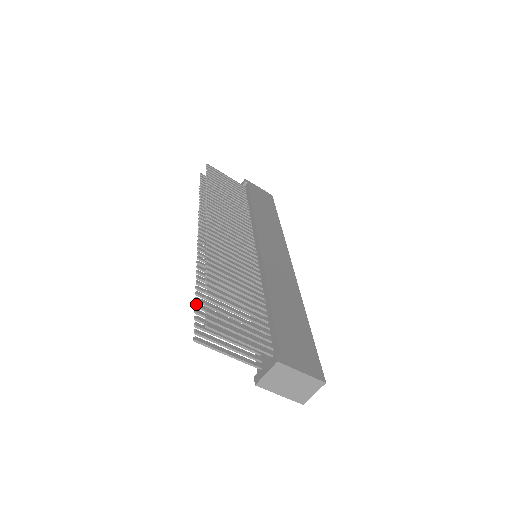
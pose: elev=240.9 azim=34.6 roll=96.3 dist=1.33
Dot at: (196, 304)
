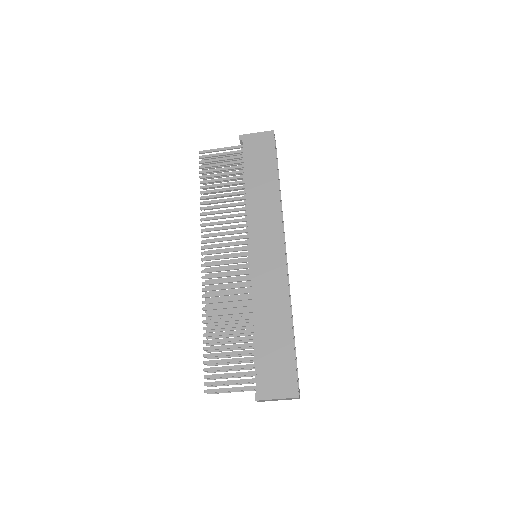
Dot at: (207, 358)
